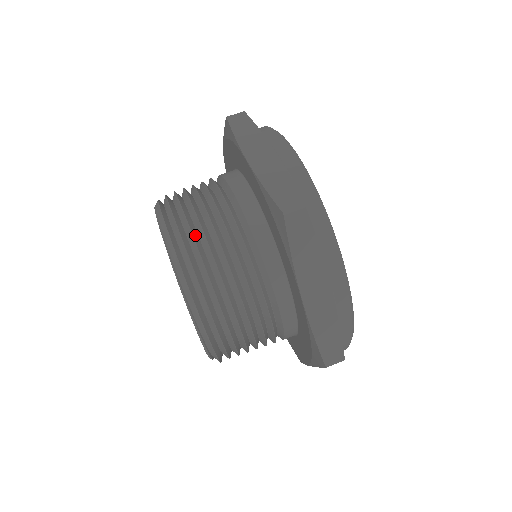
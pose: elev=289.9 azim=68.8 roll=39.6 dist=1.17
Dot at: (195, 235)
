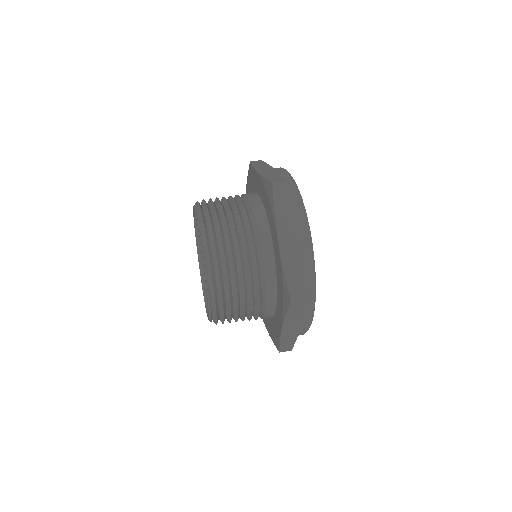
Dot at: (216, 210)
